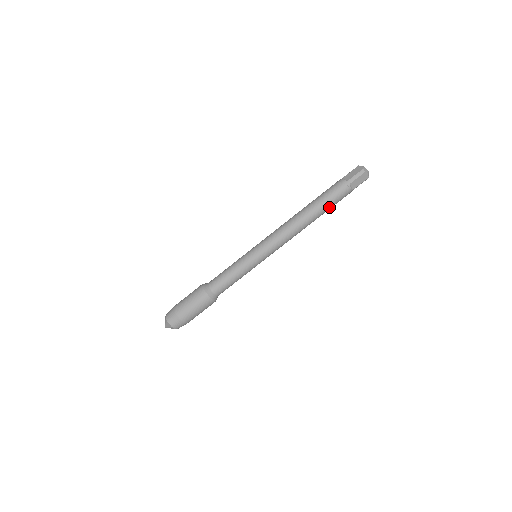
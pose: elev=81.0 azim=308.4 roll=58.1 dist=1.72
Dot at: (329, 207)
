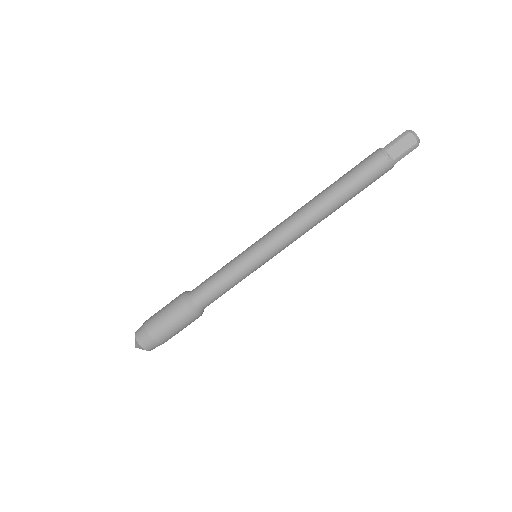
Dot at: (356, 184)
